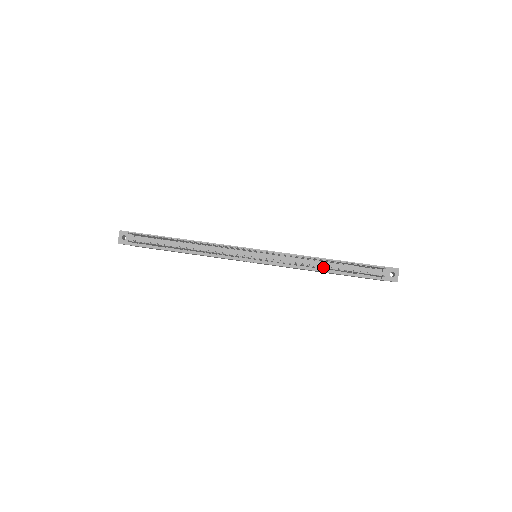
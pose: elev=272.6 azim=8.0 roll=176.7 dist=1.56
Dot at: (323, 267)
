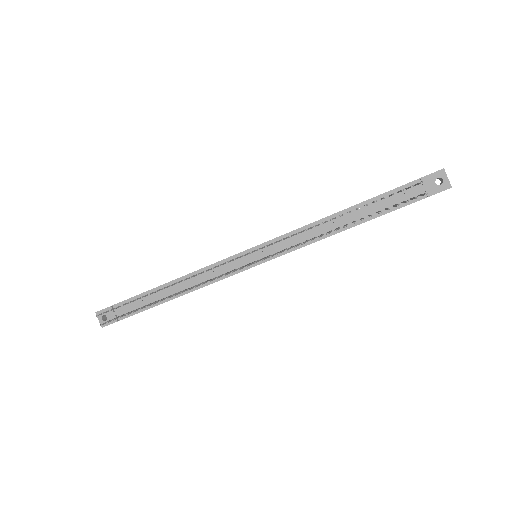
Dot at: (343, 224)
